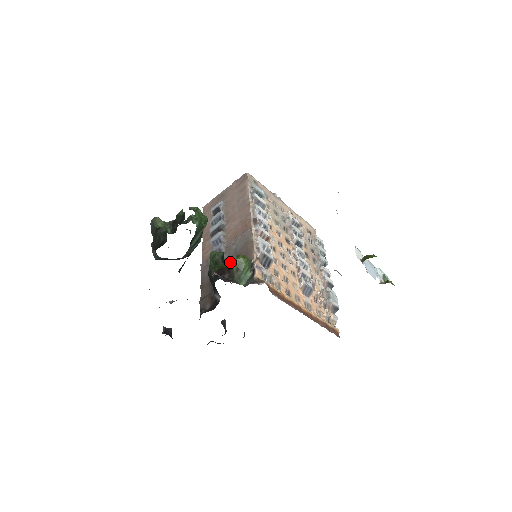
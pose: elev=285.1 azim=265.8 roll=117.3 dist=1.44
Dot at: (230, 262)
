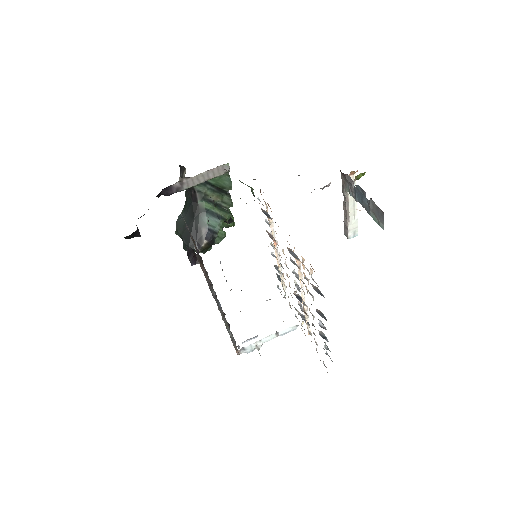
Dot at: occluded
